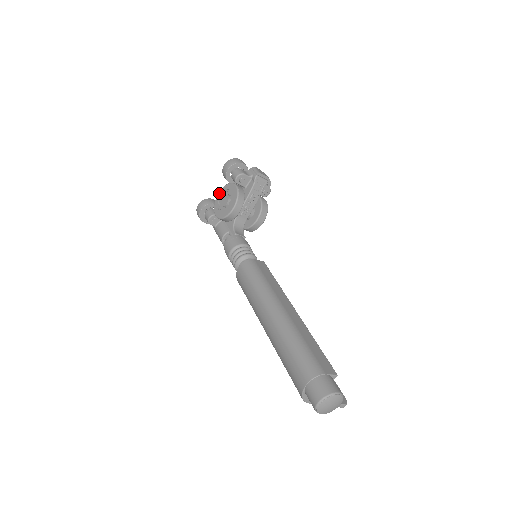
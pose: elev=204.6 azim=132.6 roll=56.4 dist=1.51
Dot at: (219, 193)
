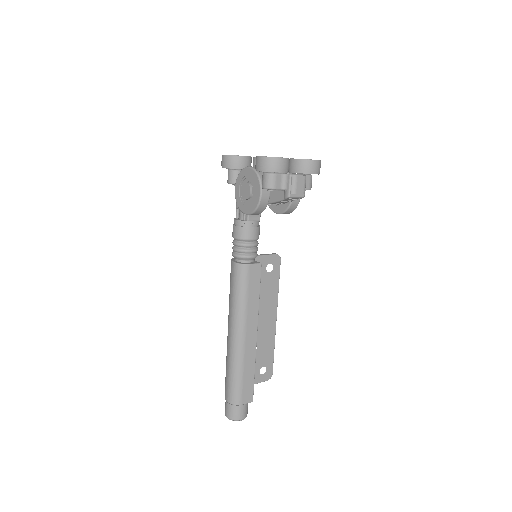
Dot at: (247, 169)
